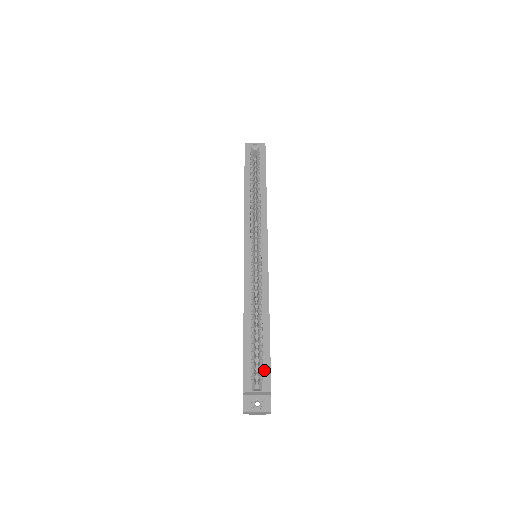
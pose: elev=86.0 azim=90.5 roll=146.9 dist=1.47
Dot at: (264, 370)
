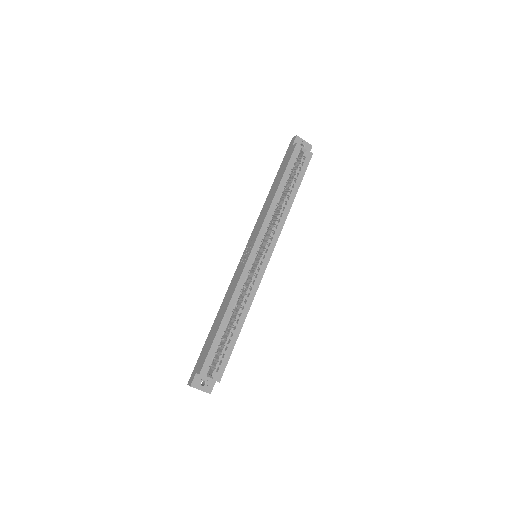
Dot at: (222, 363)
